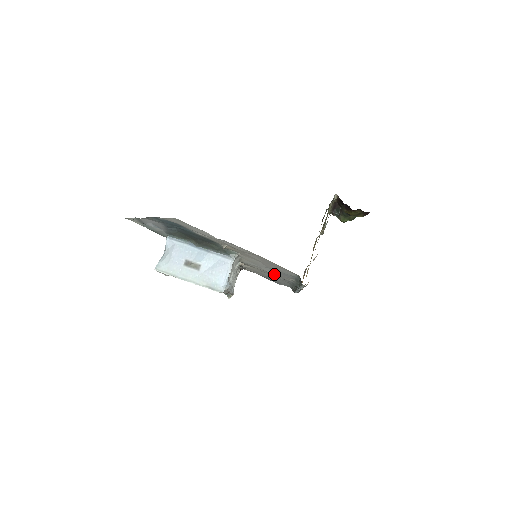
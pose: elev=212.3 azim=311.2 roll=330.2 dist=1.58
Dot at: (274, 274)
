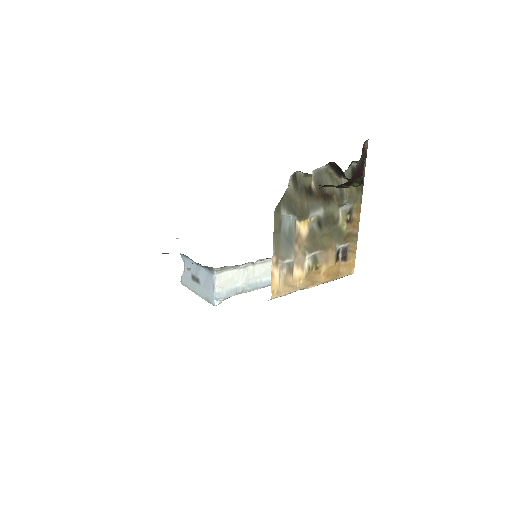
Dot at: occluded
